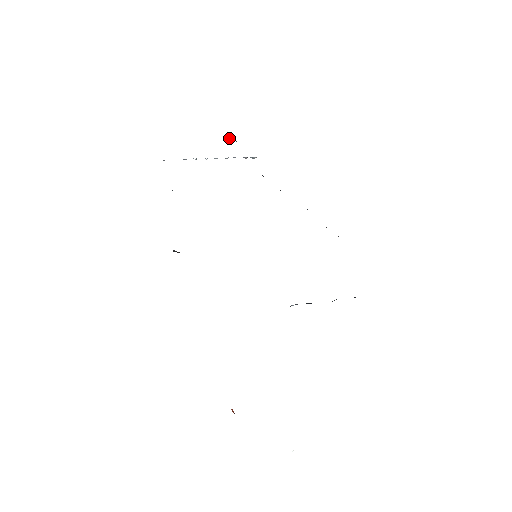
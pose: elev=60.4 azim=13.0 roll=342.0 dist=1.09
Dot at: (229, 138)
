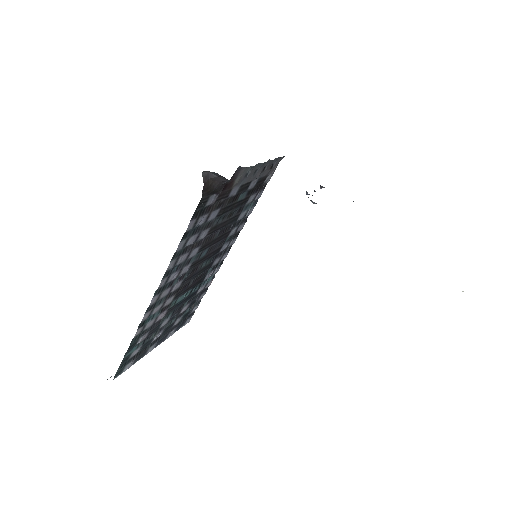
Dot at: occluded
